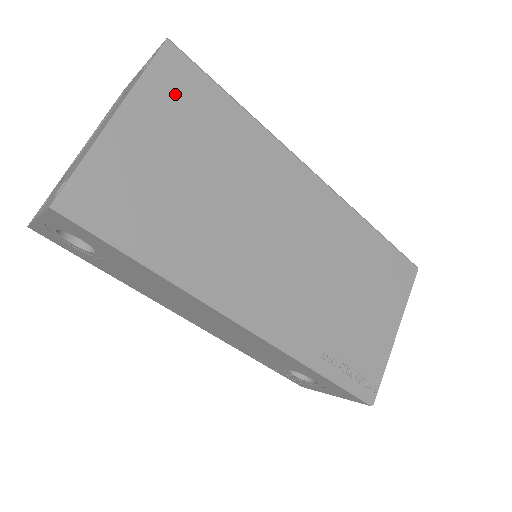
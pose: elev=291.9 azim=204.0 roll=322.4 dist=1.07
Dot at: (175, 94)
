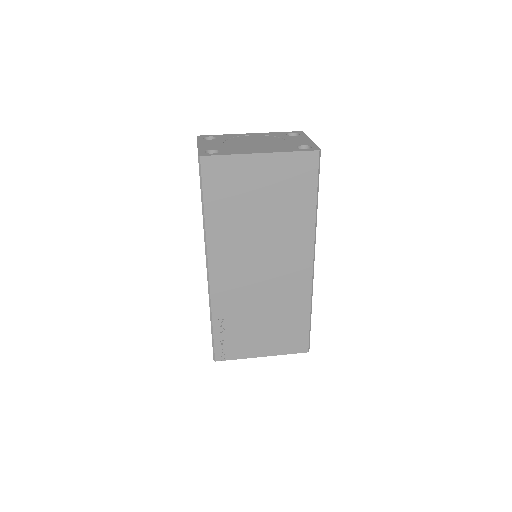
Dot at: (294, 171)
